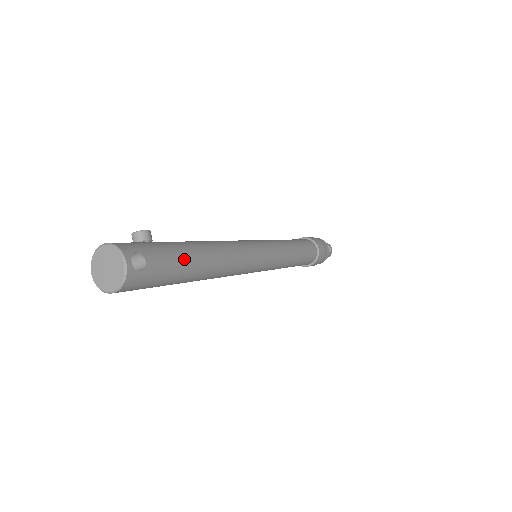
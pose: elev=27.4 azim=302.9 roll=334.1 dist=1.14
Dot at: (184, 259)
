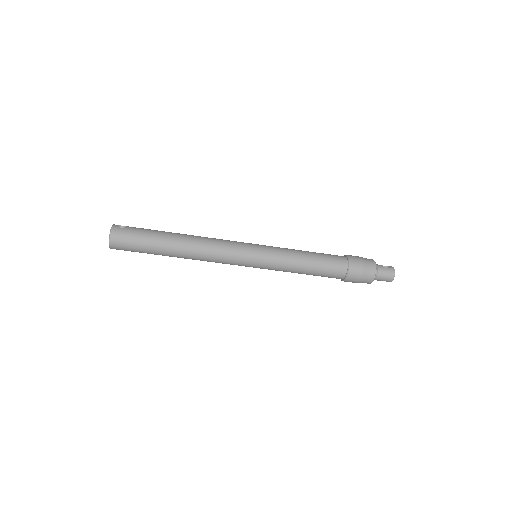
Dot at: (157, 231)
